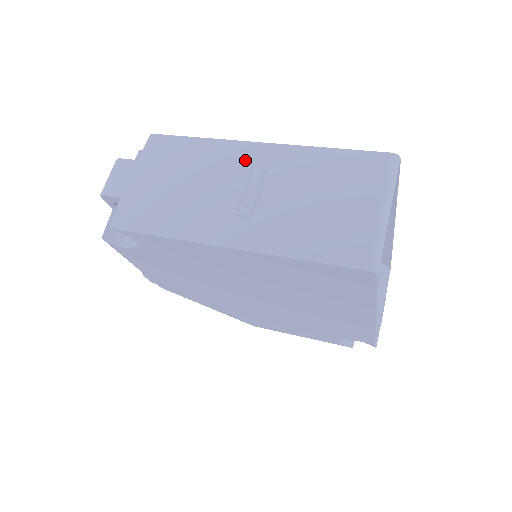
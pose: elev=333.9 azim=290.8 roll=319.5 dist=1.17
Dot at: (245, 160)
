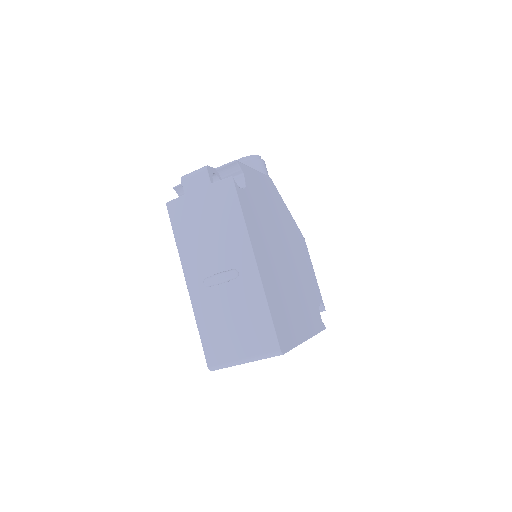
Dot at: (239, 259)
